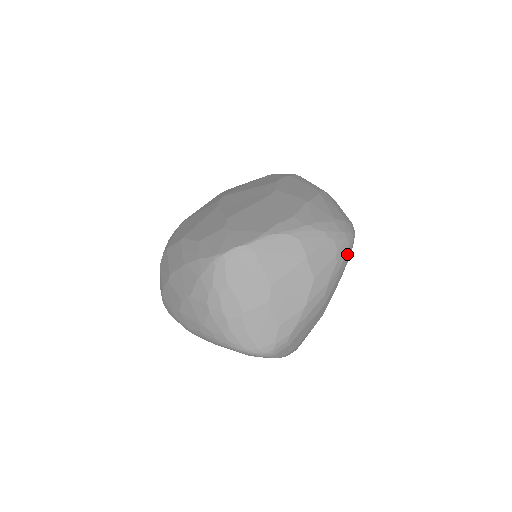
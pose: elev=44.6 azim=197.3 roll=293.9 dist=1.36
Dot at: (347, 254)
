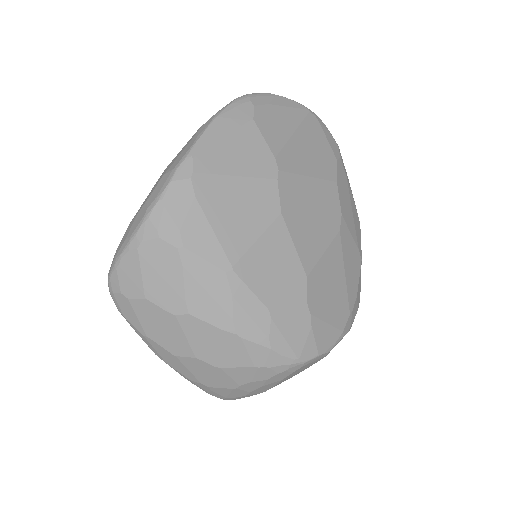
Dot at: occluded
